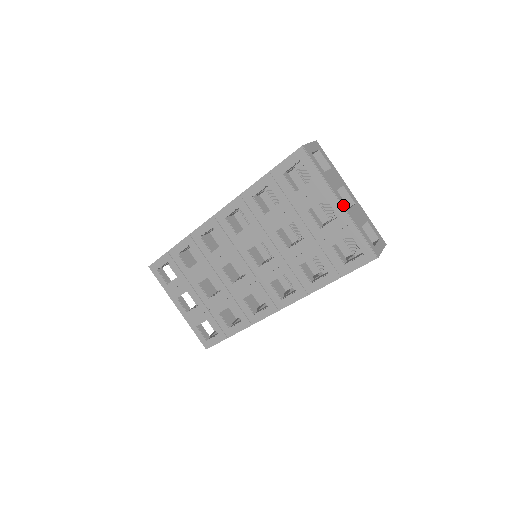
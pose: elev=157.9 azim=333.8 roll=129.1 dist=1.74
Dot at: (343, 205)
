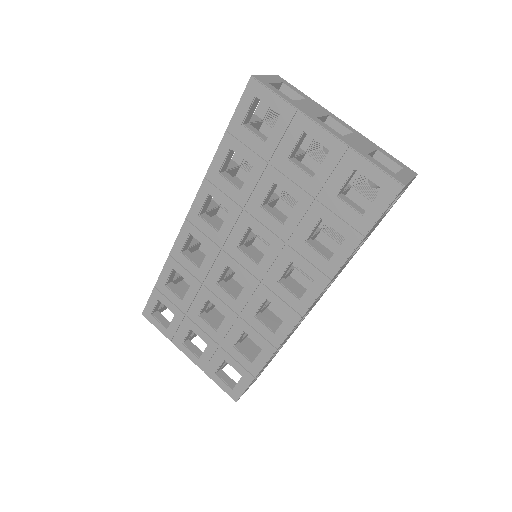
Dot at: (330, 131)
